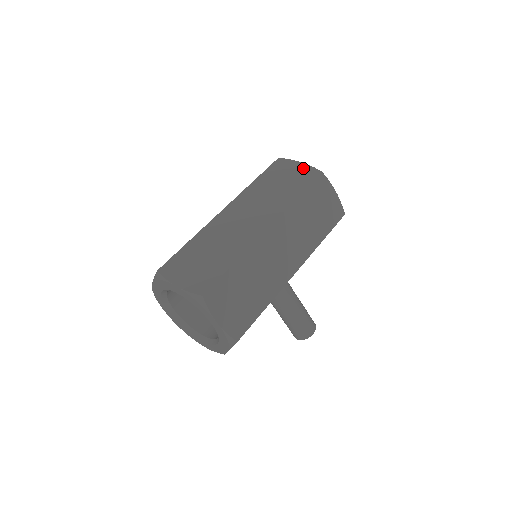
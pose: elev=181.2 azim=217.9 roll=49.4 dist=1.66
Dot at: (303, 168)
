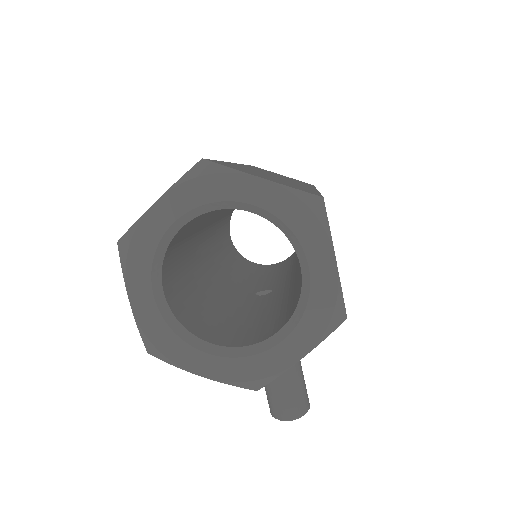
Dot at: occluded
